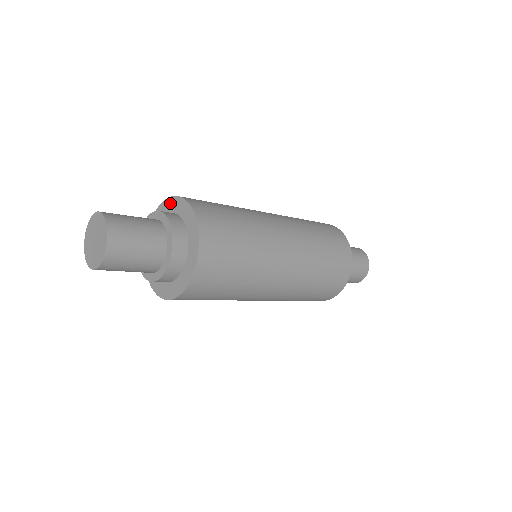
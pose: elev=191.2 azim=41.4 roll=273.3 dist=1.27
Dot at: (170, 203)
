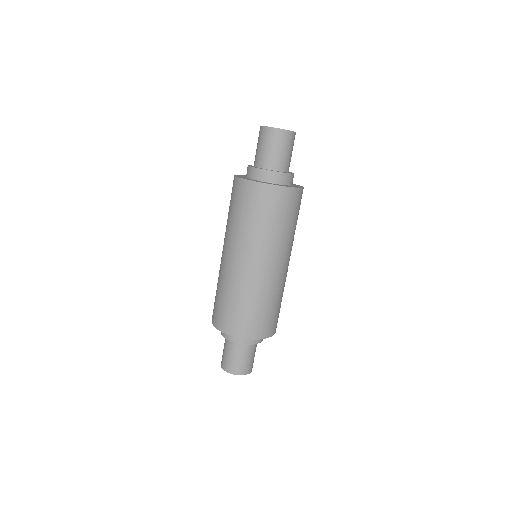
Dot at: occluded
